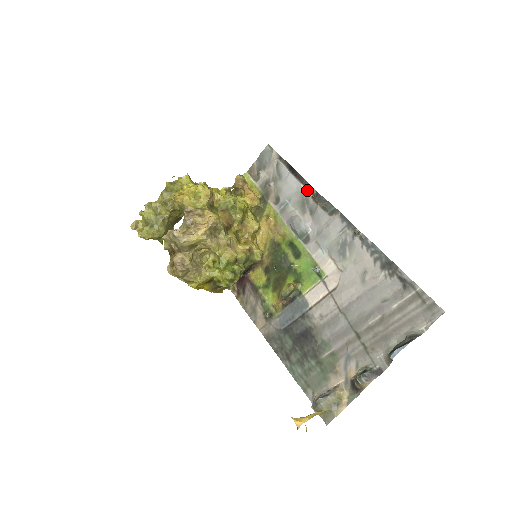
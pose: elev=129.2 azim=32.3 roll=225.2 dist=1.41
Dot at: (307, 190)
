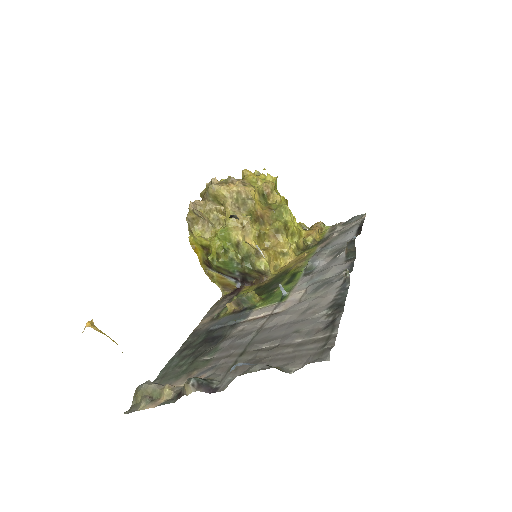
Dot at: occluded
